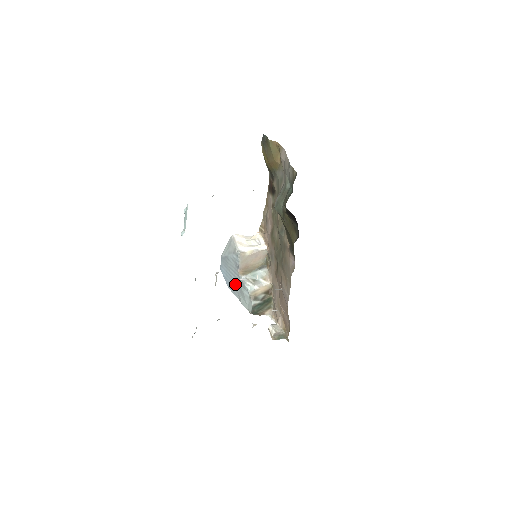
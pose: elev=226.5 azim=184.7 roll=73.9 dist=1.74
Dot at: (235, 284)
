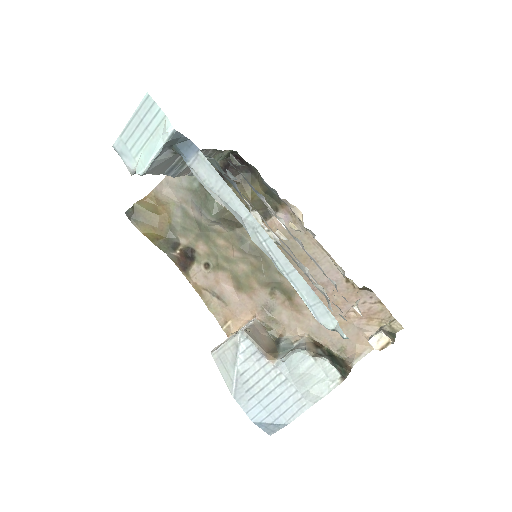
Dot at: (286, 391)
